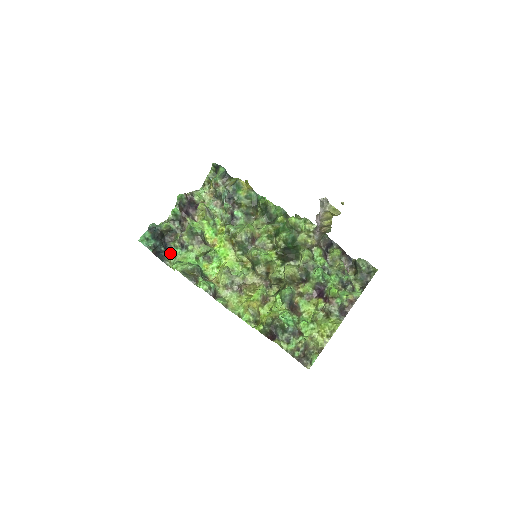
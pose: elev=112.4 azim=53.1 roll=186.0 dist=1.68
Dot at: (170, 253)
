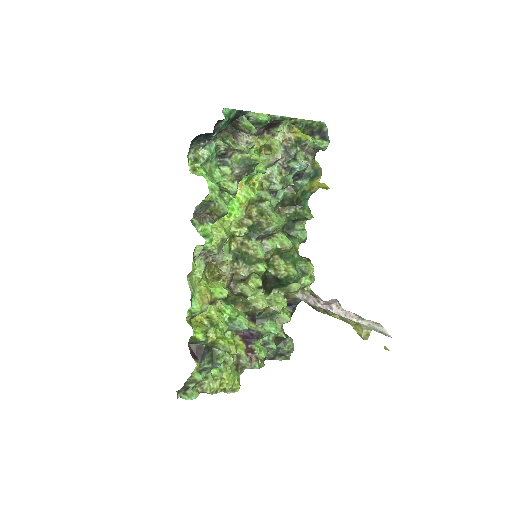
Dot at: (207, 146)
